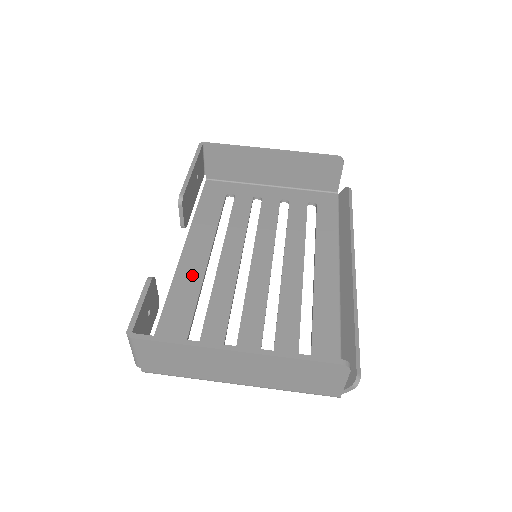
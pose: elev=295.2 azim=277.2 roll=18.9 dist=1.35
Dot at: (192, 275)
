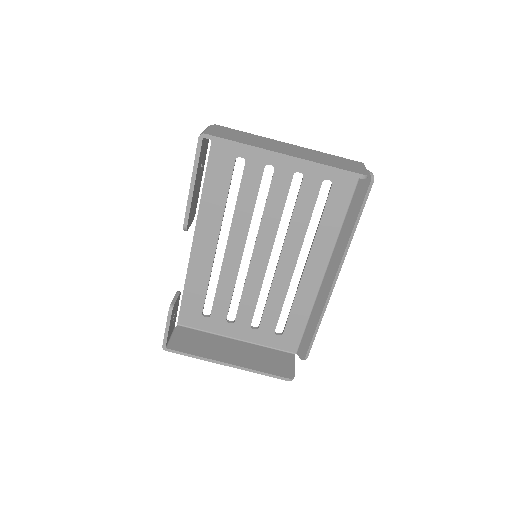
Dot at: (204, 260)
